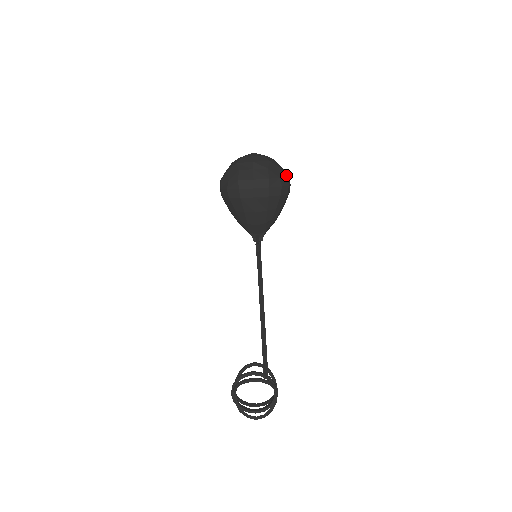
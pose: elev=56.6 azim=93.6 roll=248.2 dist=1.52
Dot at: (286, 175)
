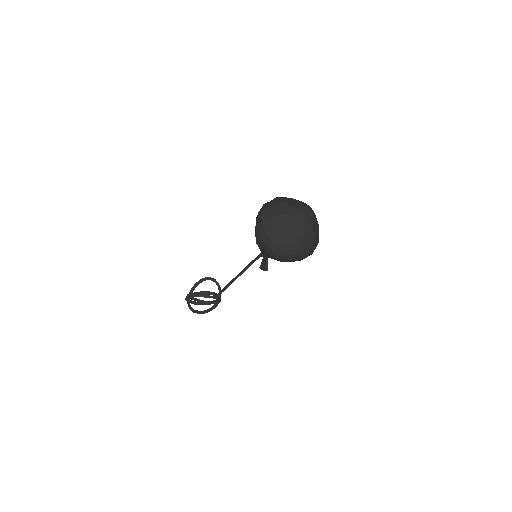
Dot at: occluded
